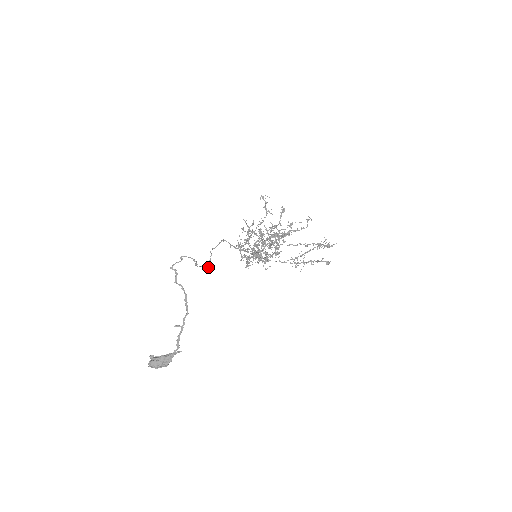
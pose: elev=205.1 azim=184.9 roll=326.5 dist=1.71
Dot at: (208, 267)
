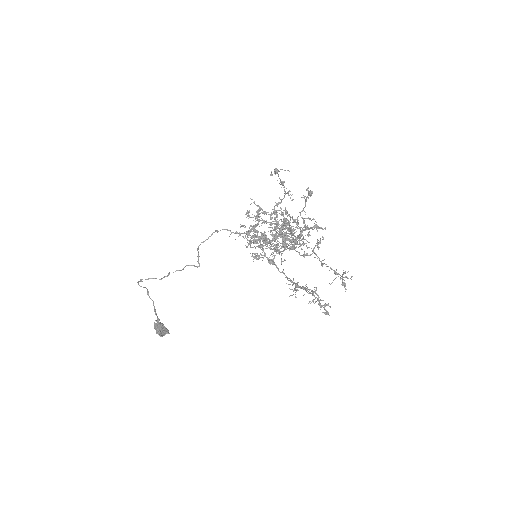
Dot at: (198, 260)
